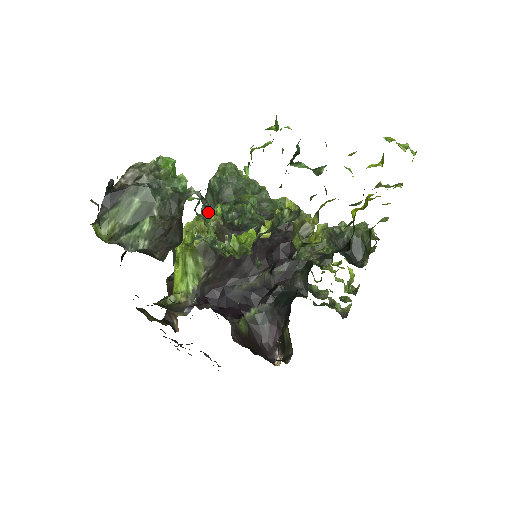
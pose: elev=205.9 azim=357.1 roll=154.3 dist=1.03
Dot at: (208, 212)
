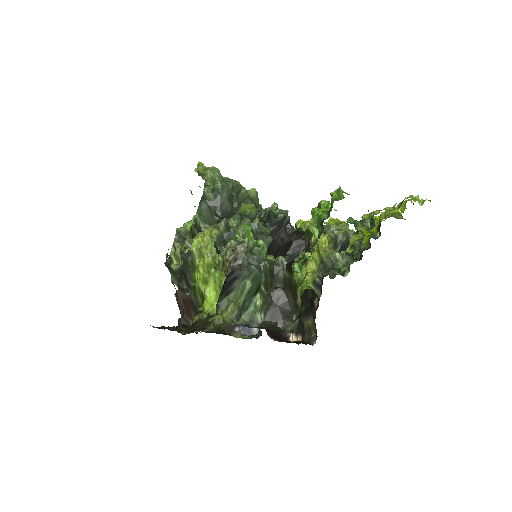
Dot at: (217, 228)
